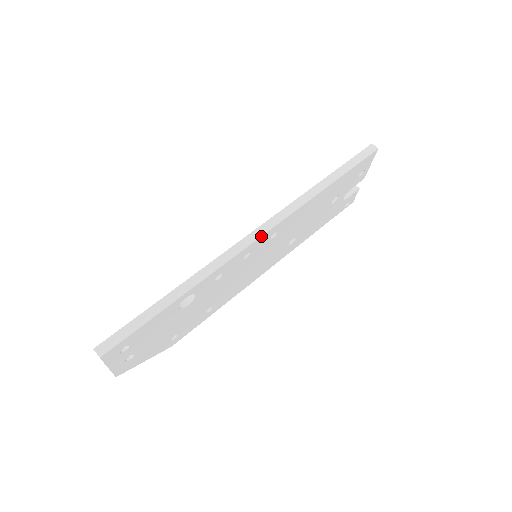
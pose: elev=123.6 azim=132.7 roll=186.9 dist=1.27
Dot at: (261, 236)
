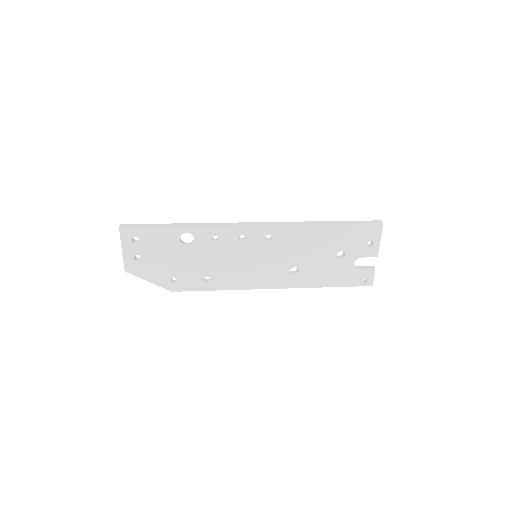
Dot at: (255, 225)
